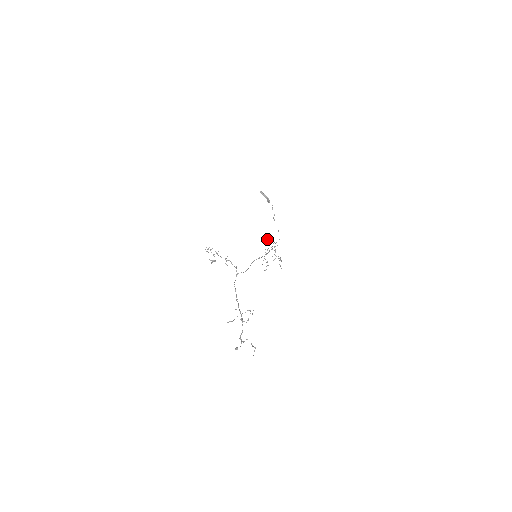
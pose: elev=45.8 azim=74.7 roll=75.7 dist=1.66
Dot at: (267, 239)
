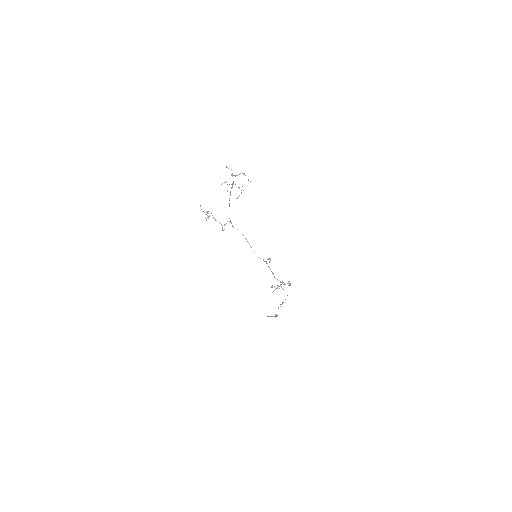
Dot at: (272, 286)
